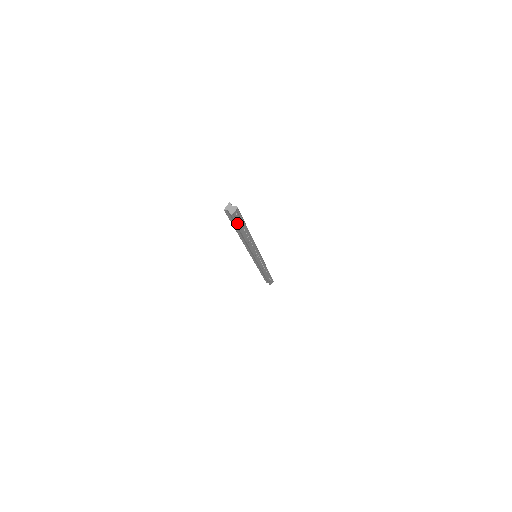
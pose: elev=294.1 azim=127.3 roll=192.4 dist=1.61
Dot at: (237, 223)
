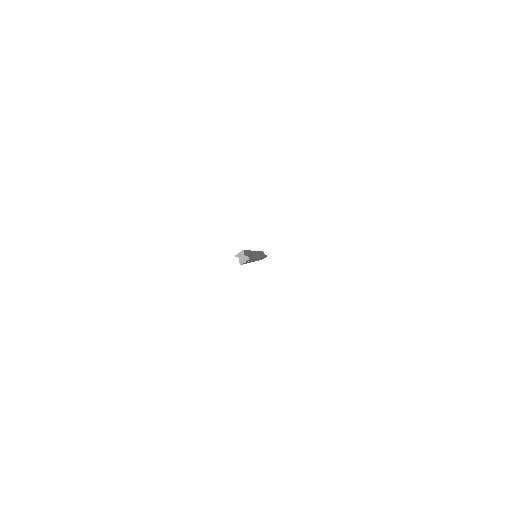
Dot at: (245, 263)
